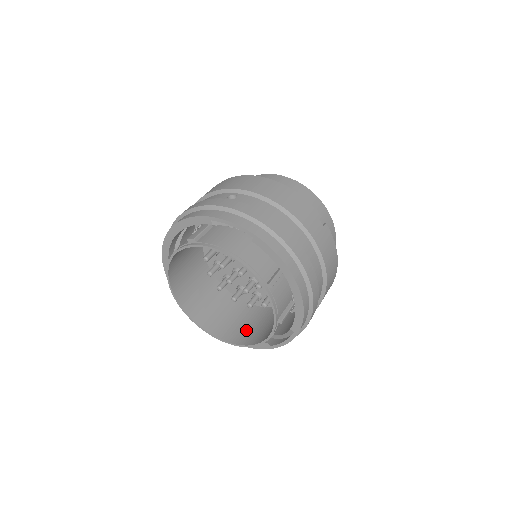
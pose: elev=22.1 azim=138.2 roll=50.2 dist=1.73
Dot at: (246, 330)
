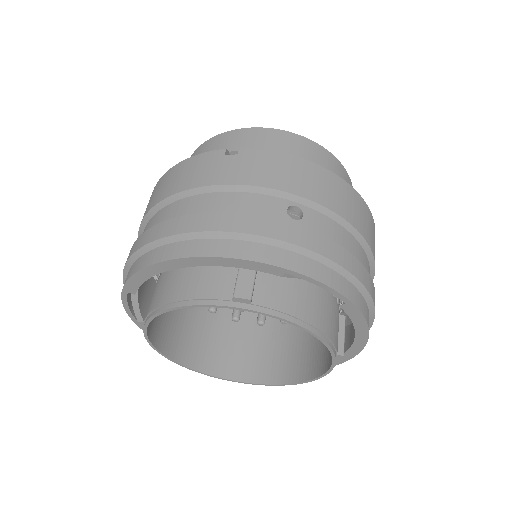
Dot at: (230, 352)
